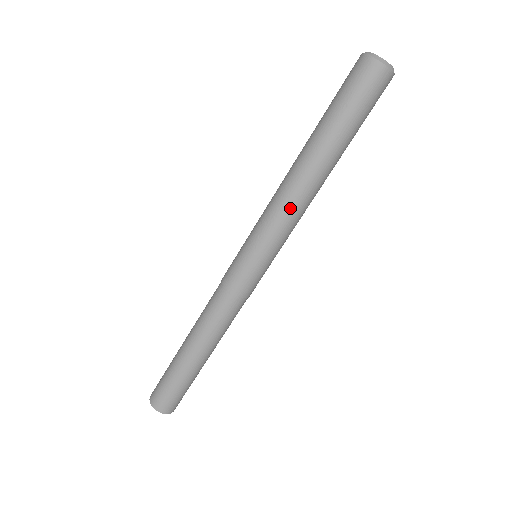
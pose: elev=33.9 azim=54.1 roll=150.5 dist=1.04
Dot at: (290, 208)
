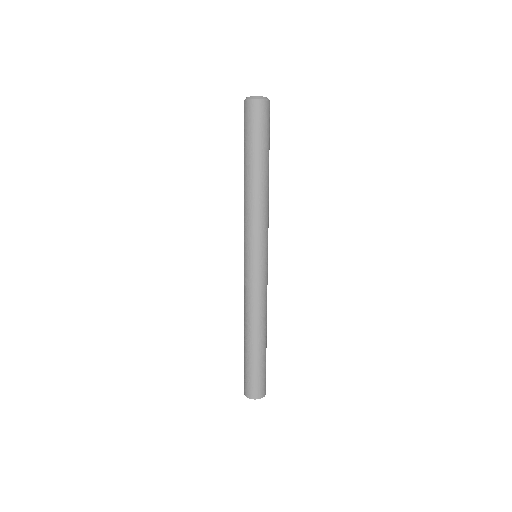
Dot at: (252, 212)
